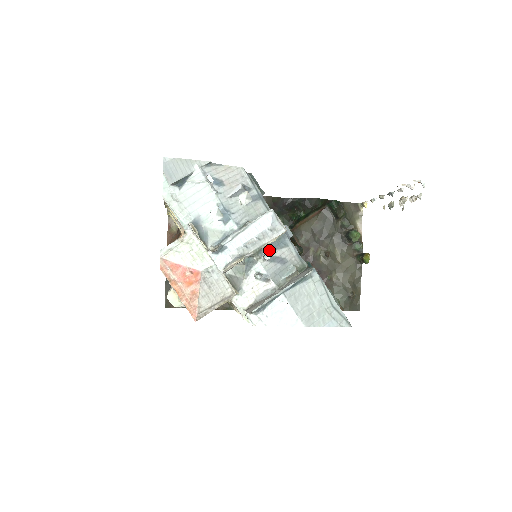
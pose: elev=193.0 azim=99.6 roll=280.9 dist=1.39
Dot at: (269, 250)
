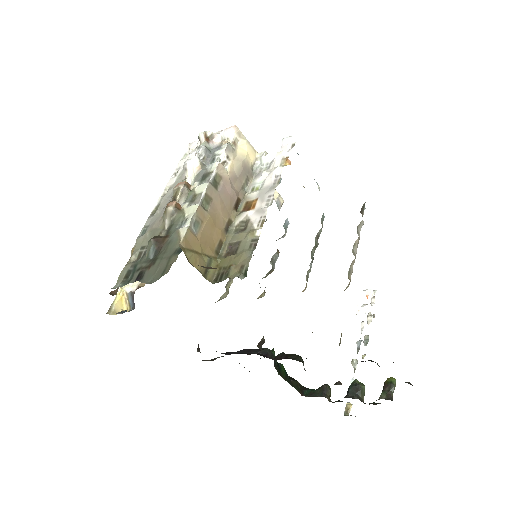
Dot at: occluded
